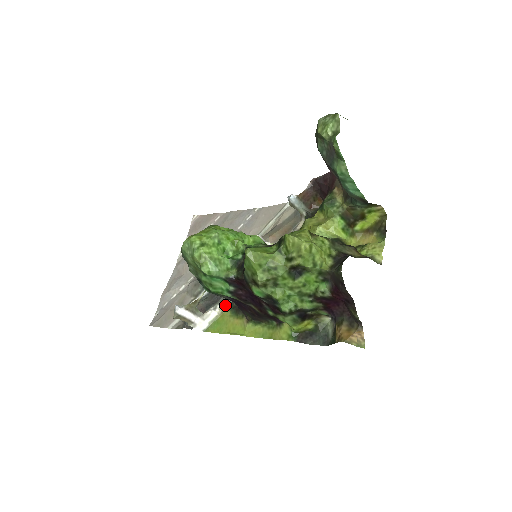
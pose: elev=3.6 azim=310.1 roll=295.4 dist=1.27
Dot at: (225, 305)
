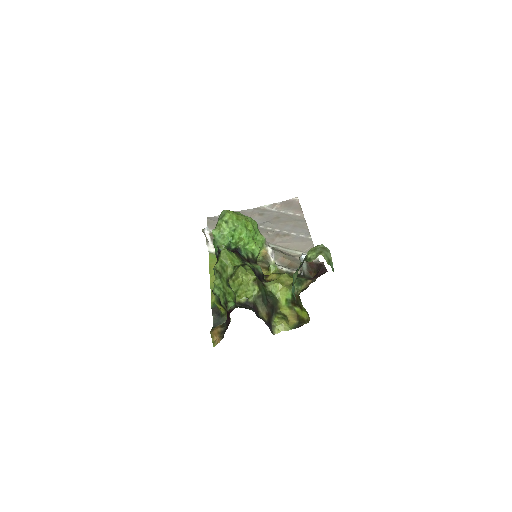
Dot at: occluded
